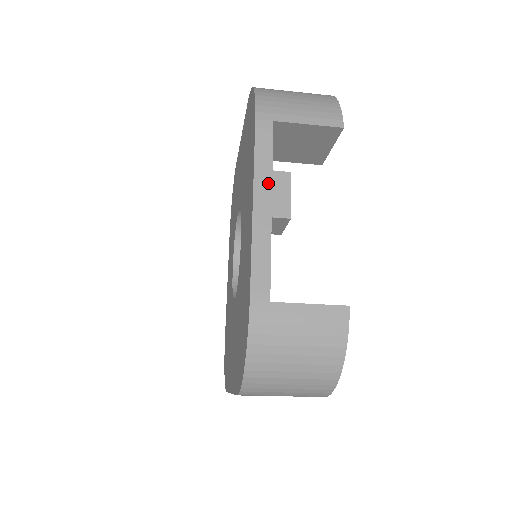
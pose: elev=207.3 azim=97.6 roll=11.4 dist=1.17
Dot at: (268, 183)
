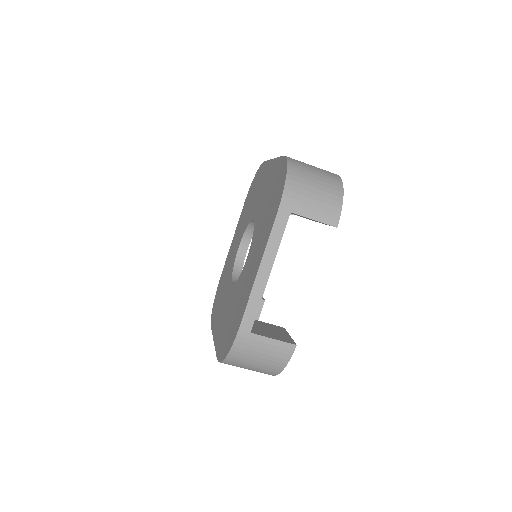
Dot at: occluded
